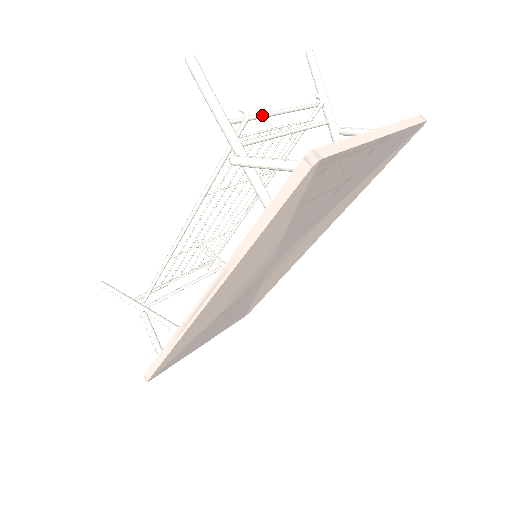
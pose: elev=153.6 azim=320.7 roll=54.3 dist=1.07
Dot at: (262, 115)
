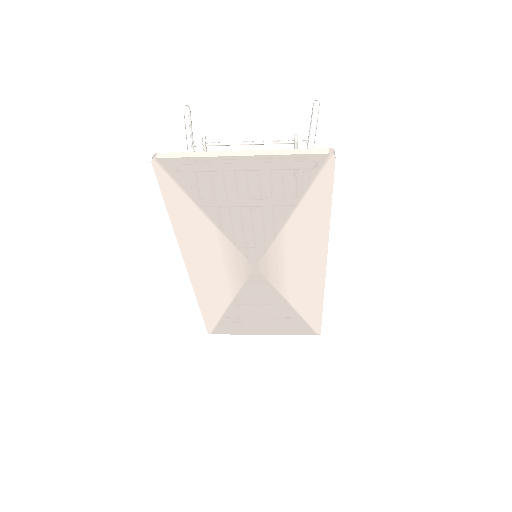
Dot at: (226, 143)
